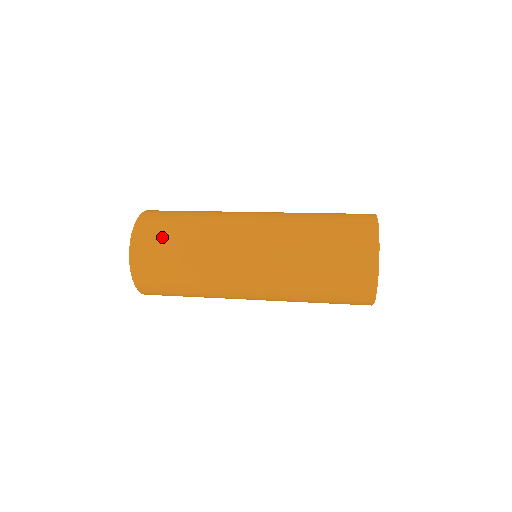
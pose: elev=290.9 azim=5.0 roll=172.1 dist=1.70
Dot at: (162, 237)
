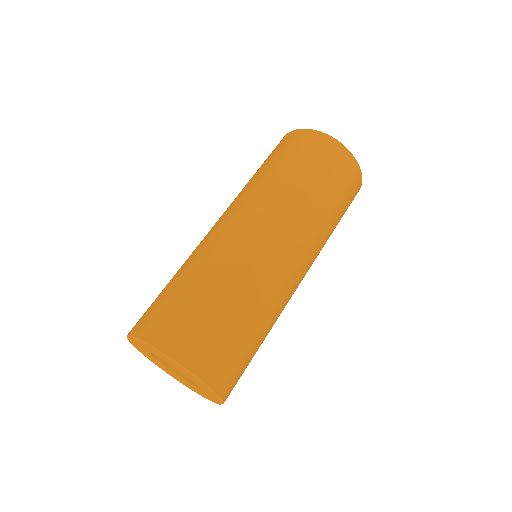
Dot at: (177, 308)
